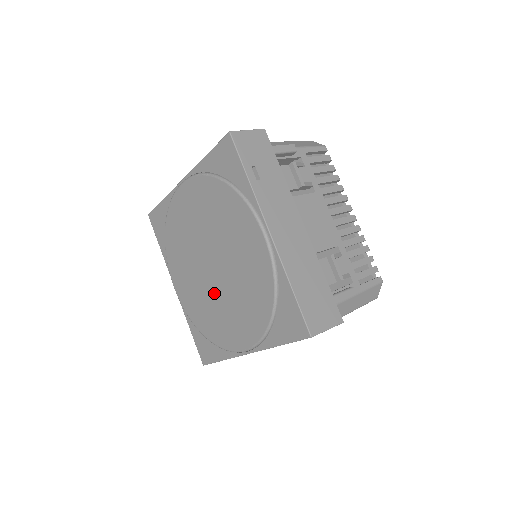
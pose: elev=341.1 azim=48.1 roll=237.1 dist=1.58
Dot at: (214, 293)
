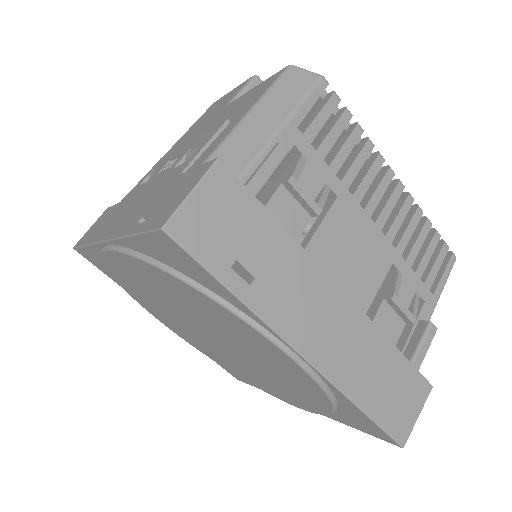
Dot at: (228, 356)
